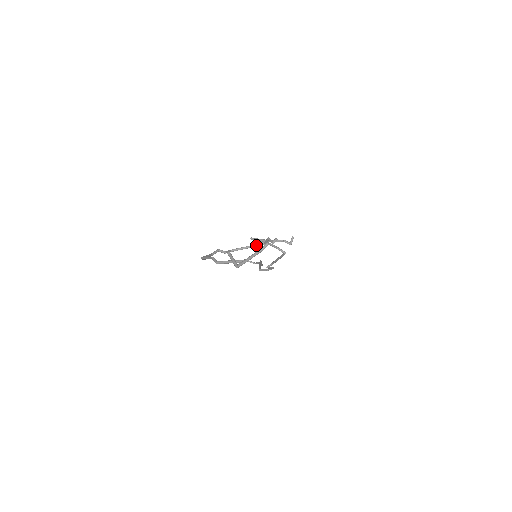
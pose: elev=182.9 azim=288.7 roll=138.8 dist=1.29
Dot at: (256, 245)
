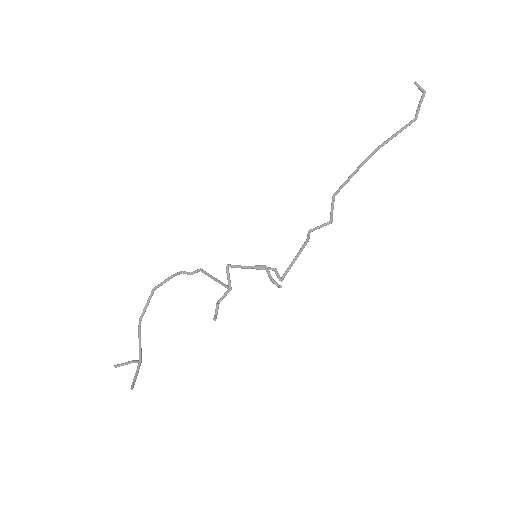
Dot at: (221, 284)
